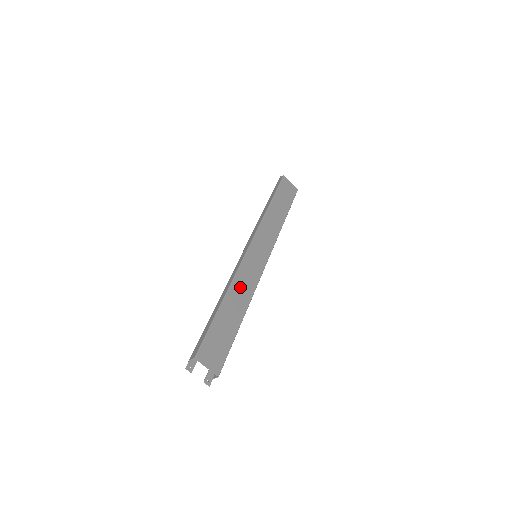
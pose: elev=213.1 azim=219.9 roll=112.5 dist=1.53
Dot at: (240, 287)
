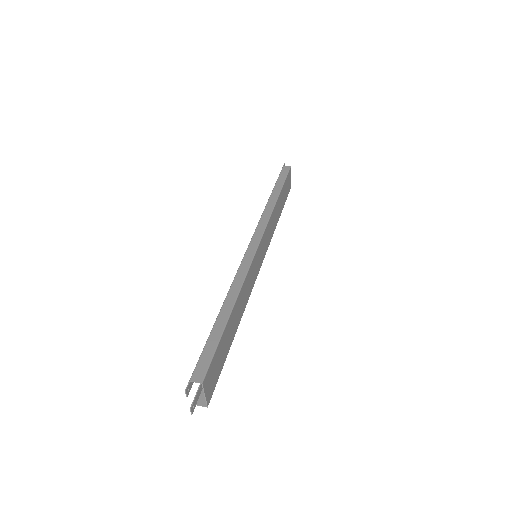
Dot at: (244, 294)
